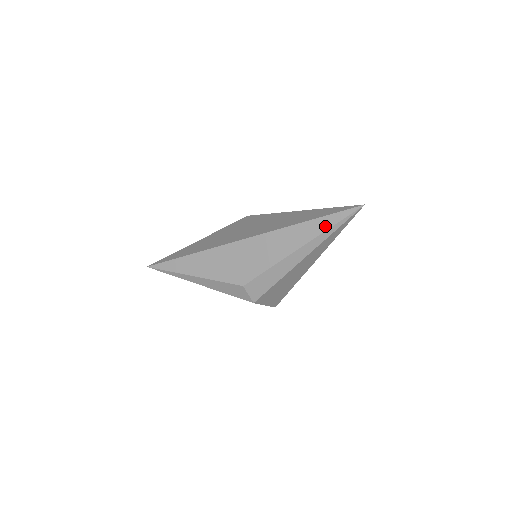
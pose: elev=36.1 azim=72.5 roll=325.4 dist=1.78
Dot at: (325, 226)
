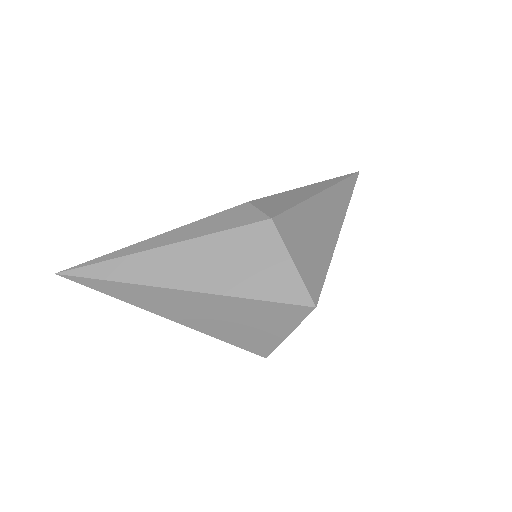
Dot at: occluded
